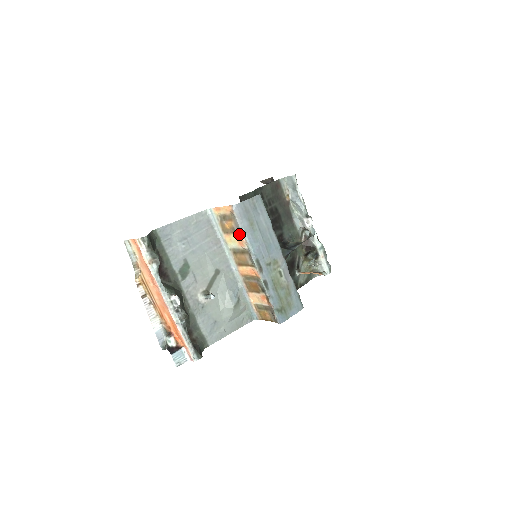
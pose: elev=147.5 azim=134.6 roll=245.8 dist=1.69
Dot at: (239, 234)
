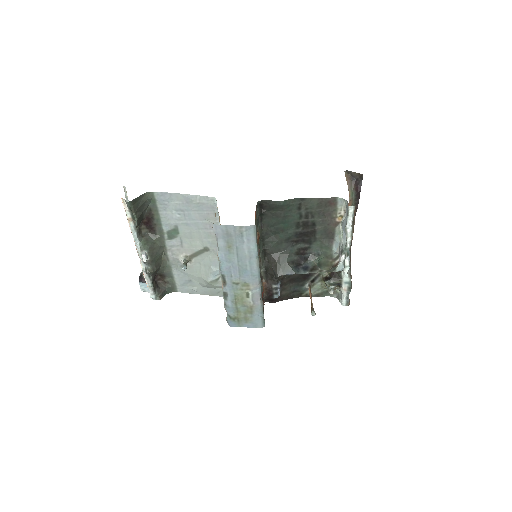
Dot at: occluded
